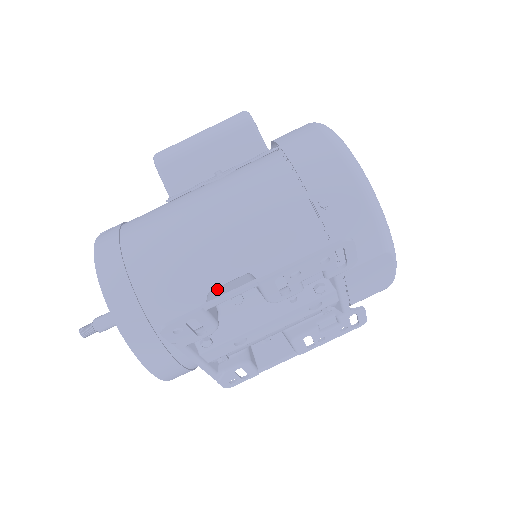
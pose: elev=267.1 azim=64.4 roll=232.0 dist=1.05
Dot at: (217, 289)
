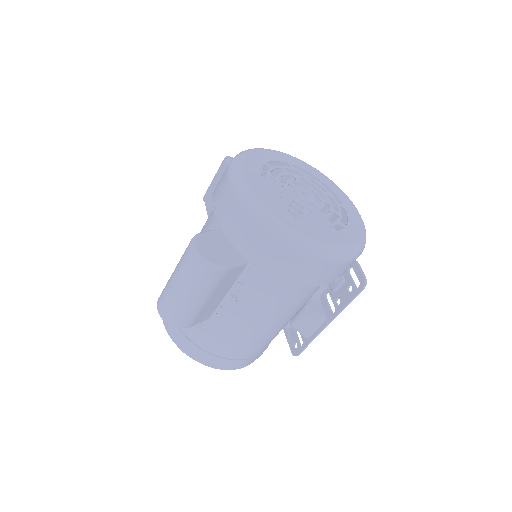
Dot at: (298, 326)
